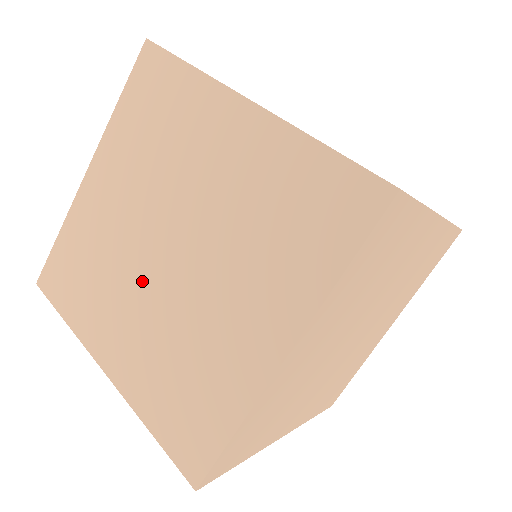
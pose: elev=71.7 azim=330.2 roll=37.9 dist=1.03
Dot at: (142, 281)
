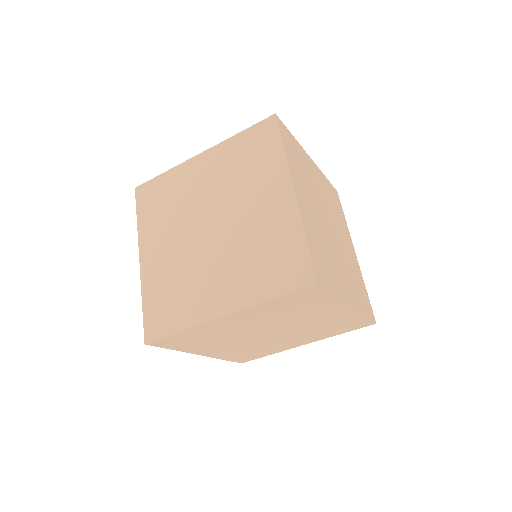
Dot at: (208, 255)
